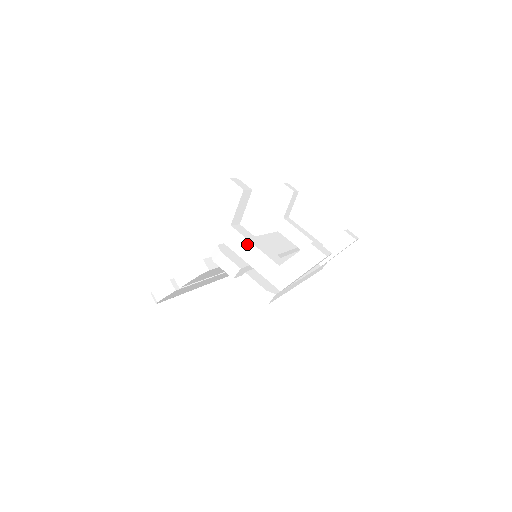
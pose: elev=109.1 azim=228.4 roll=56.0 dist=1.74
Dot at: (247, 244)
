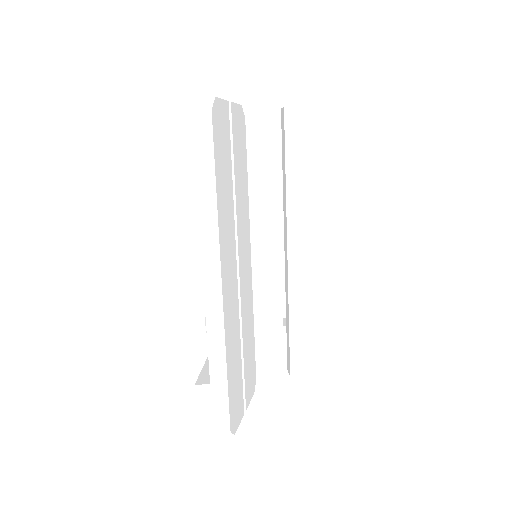
Dot at: occluded
